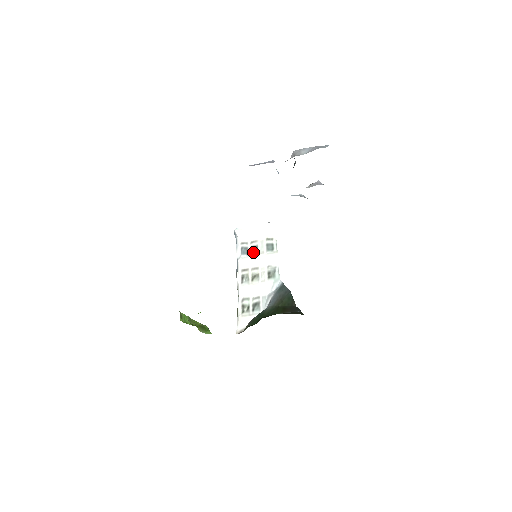
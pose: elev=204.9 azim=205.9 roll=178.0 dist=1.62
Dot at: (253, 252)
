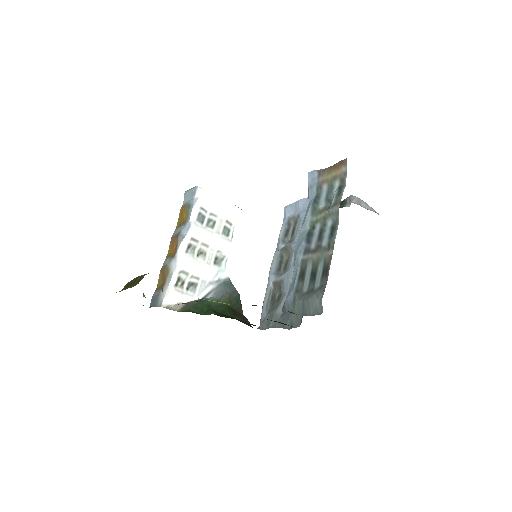
Dot at: (209, 225)
